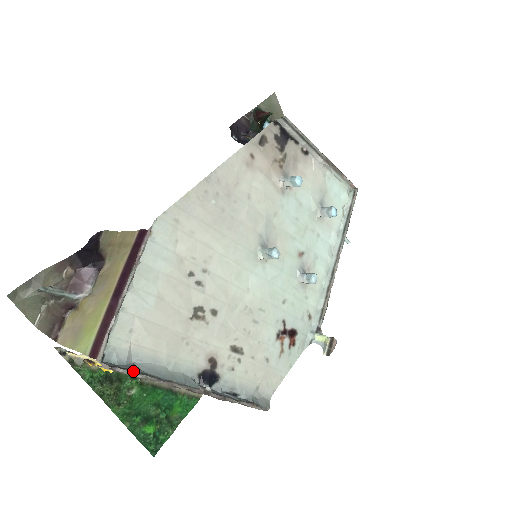
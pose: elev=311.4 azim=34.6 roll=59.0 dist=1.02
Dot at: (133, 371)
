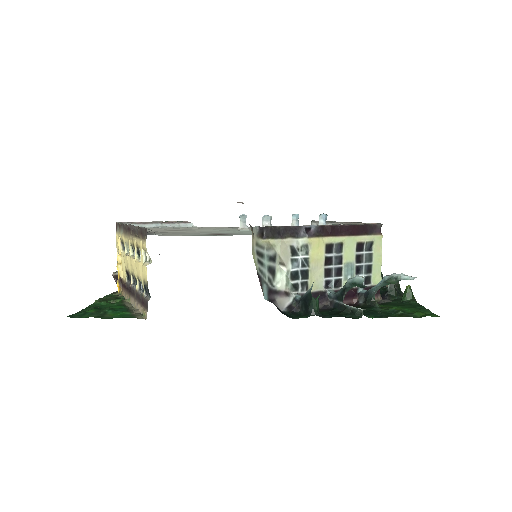
Dot at: occluded
